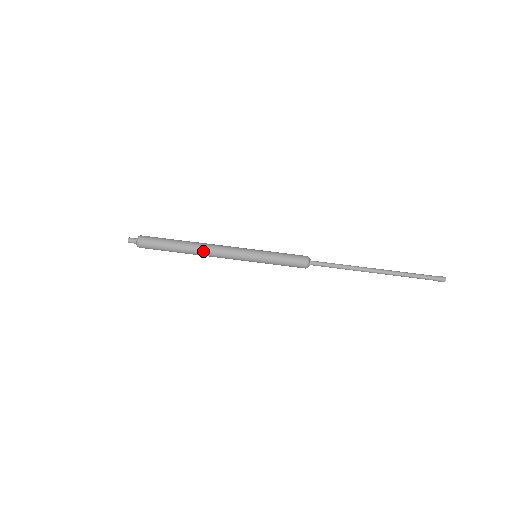
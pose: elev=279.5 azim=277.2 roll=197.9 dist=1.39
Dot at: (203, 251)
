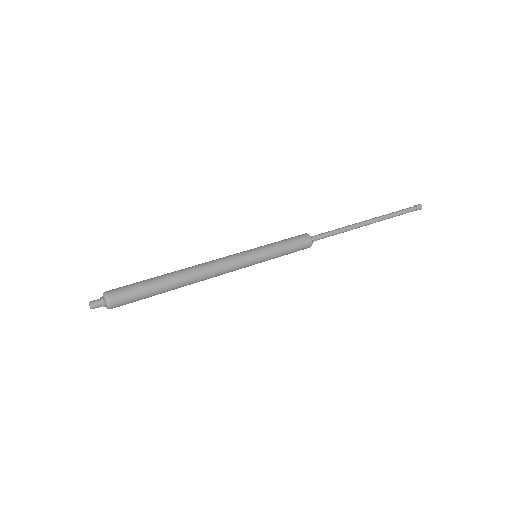
Dot at: (197, 271)
